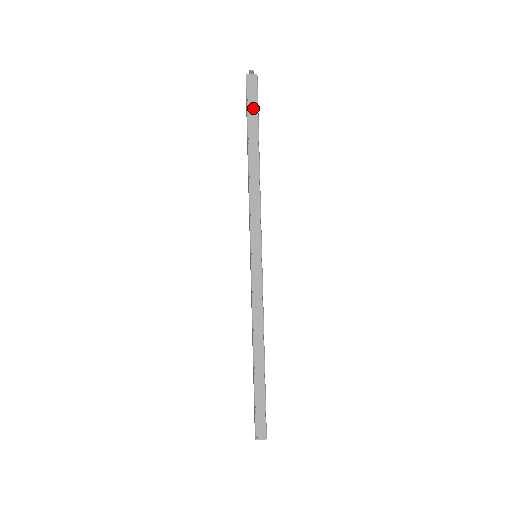
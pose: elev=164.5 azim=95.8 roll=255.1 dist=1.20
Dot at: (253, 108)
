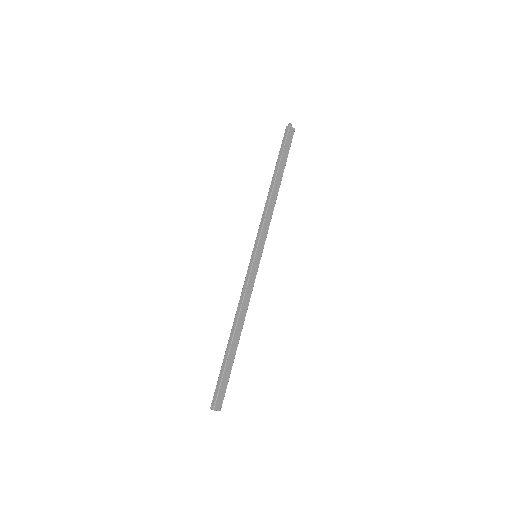
Dot at: (287, 150)
